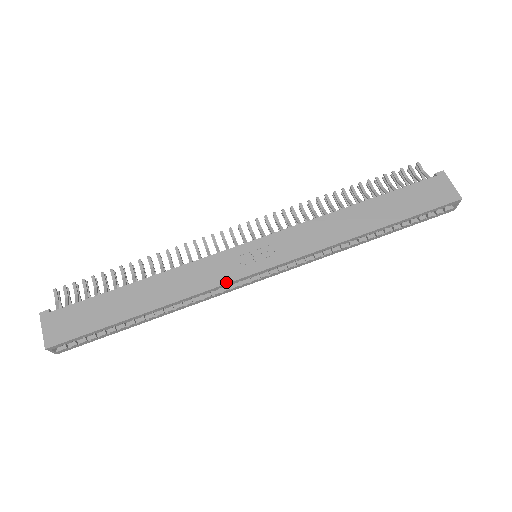
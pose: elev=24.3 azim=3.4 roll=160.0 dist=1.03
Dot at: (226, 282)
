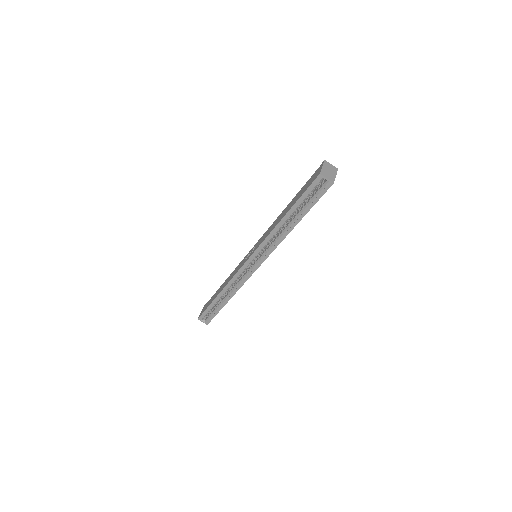
Dot at: (237, 272)
